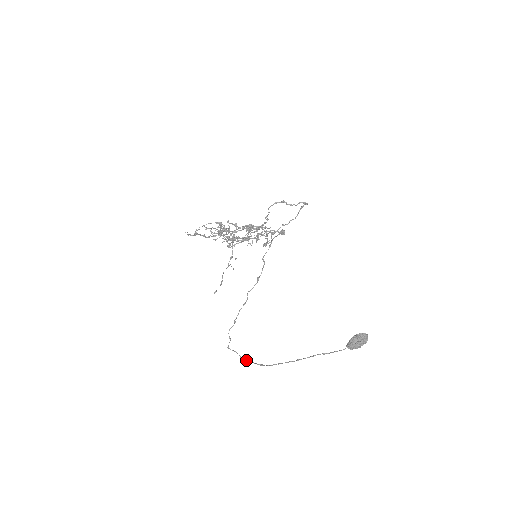
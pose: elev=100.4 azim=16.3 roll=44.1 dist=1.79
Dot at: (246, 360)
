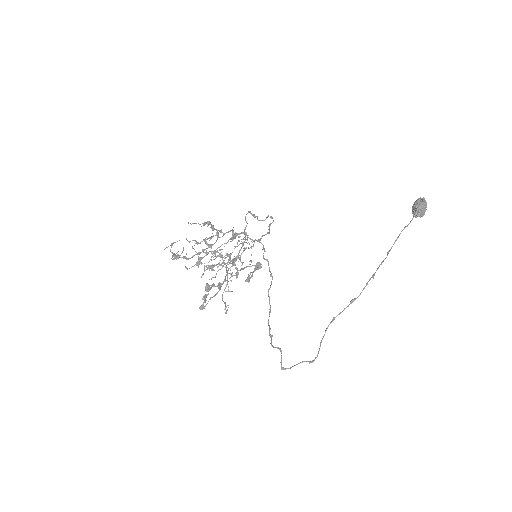
Dot at: (326, 329)
